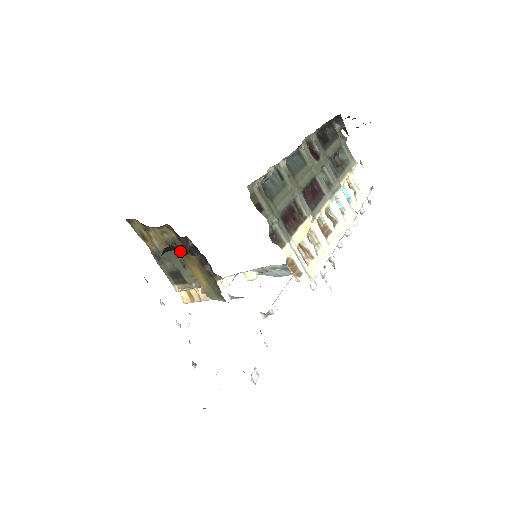
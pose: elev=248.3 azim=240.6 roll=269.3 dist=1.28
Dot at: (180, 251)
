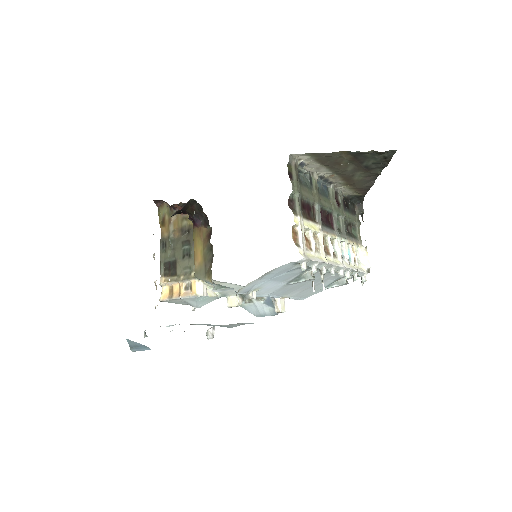
Dot at: (197, 219)
